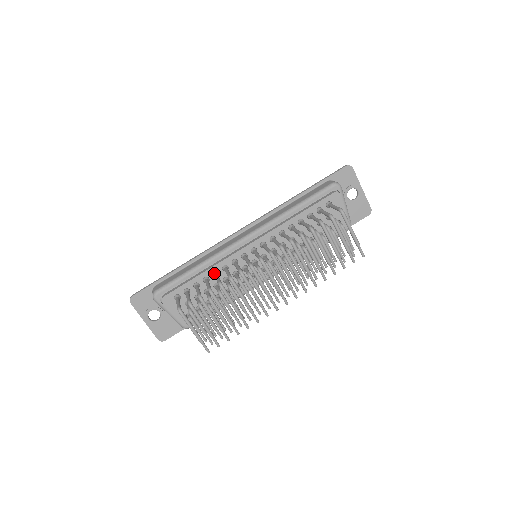
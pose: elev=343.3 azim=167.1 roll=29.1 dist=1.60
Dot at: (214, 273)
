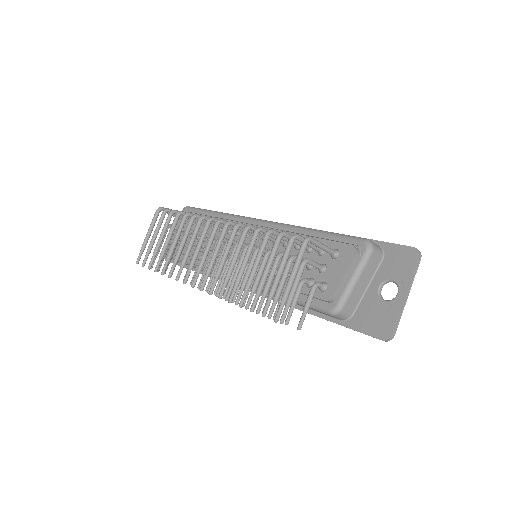
Dot at: occluded
